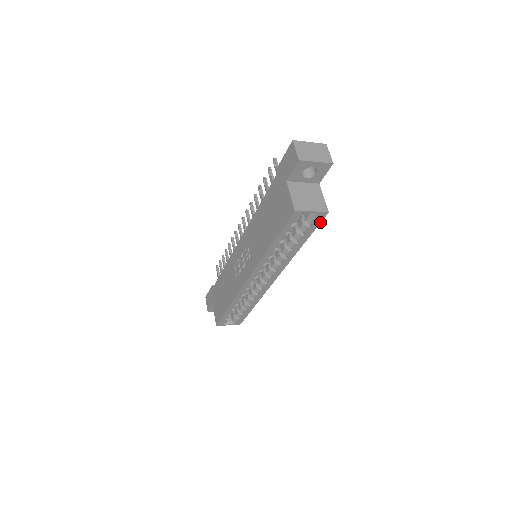
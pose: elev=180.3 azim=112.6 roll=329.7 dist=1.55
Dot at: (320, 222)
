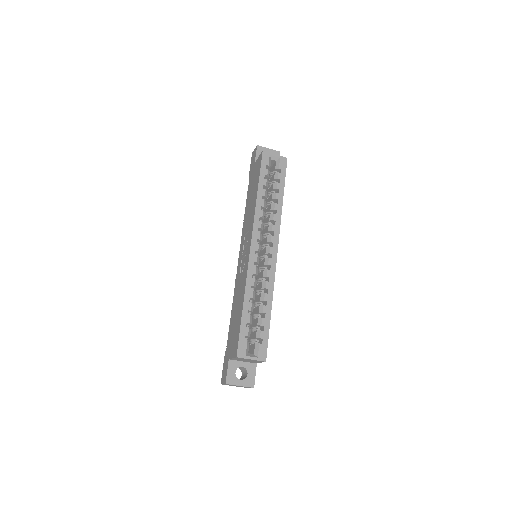
Dot at: occluded
